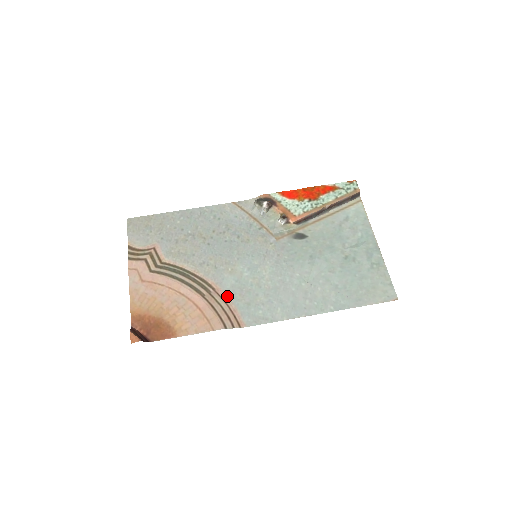
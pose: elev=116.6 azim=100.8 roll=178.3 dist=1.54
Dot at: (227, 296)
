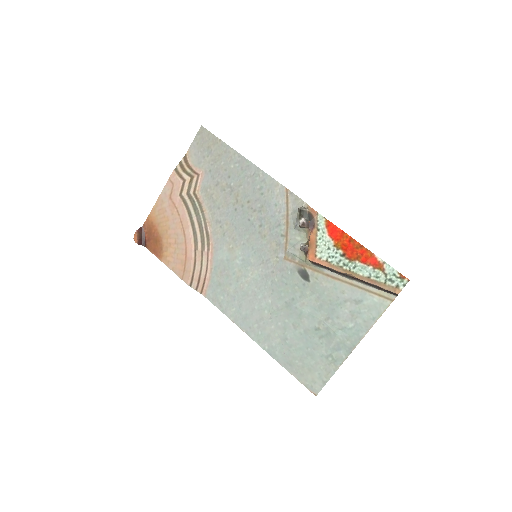
Dot at: (212, 264)
